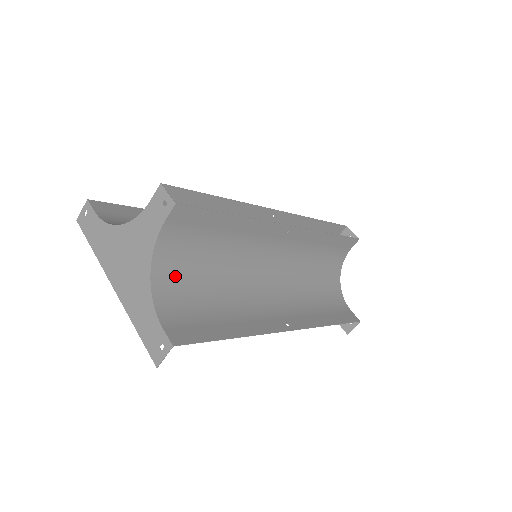
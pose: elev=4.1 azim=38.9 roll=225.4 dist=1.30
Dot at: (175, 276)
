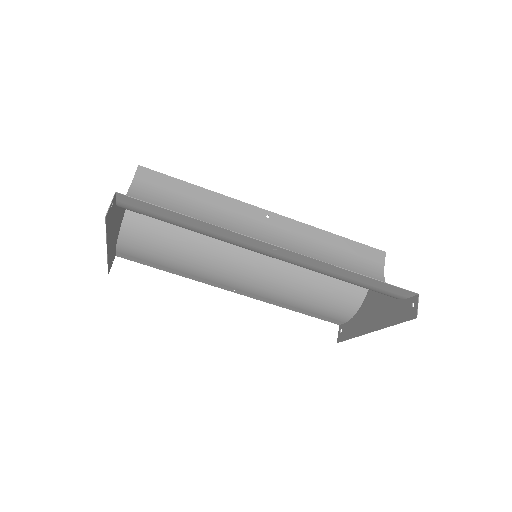
Dot at: occluded
